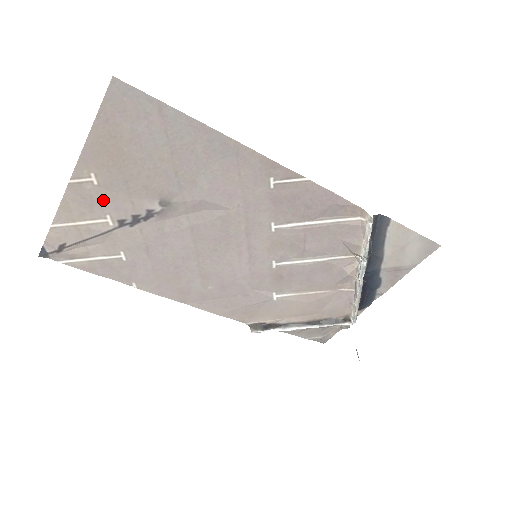
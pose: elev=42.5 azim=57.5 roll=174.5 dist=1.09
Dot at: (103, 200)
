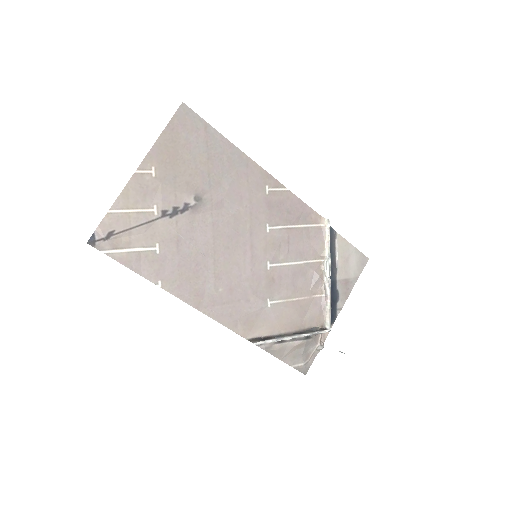
Dot at: (155, 191)
